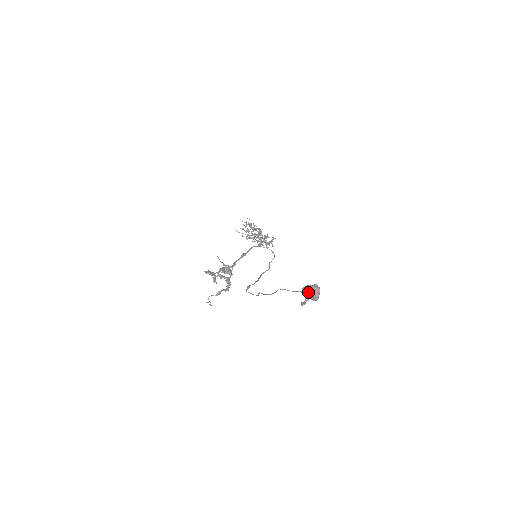
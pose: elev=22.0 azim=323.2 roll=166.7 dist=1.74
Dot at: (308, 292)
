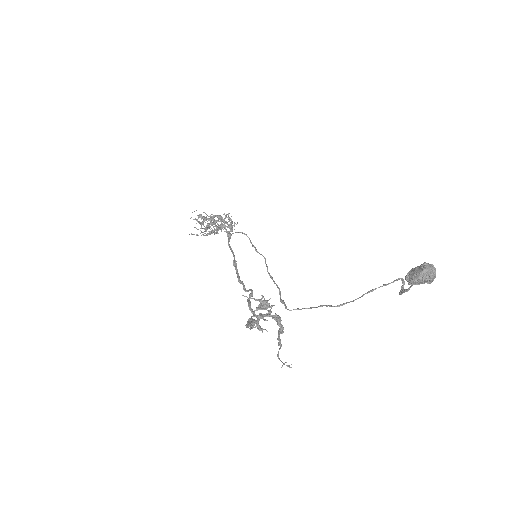
Dot at: (424, 279)
